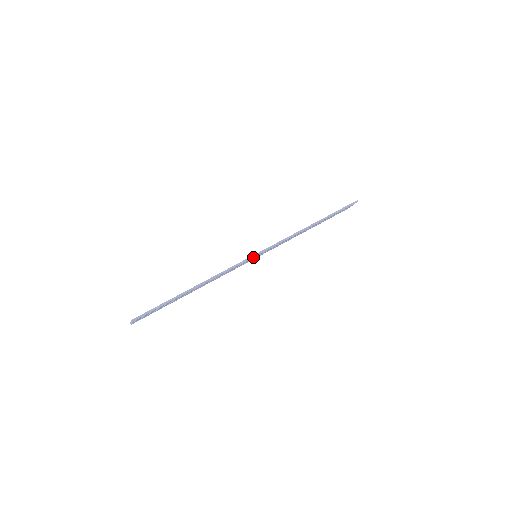
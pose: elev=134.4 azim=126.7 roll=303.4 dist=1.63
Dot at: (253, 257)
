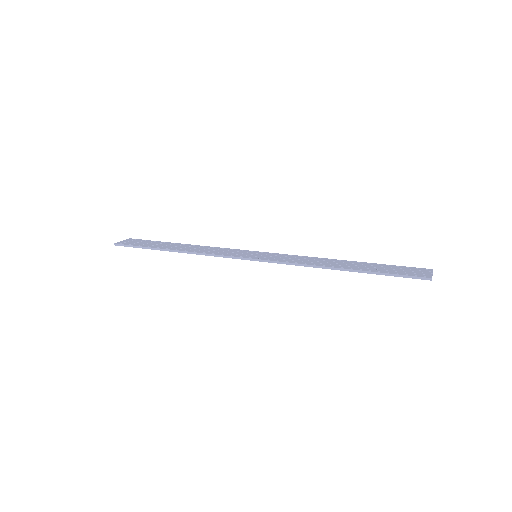
Dot at: (243, 258)
